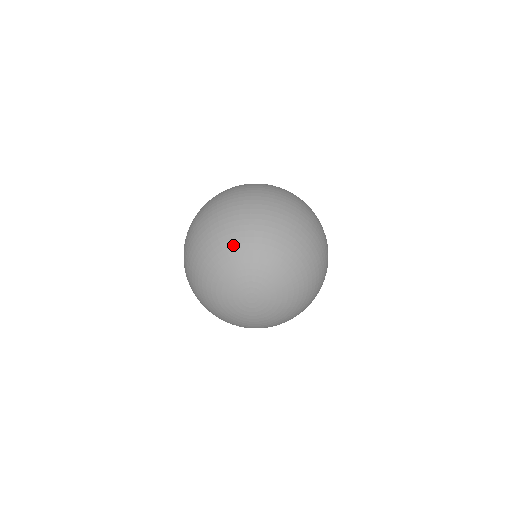
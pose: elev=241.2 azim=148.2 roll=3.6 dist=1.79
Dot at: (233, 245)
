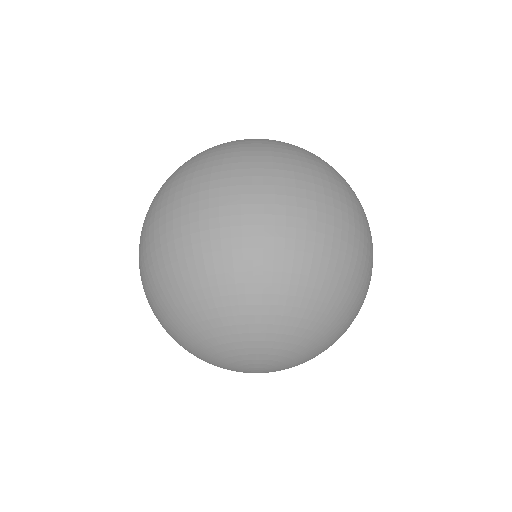
Dot at: (177, 334)
